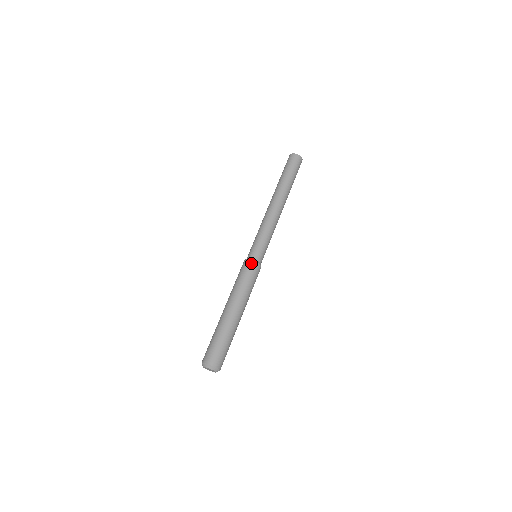
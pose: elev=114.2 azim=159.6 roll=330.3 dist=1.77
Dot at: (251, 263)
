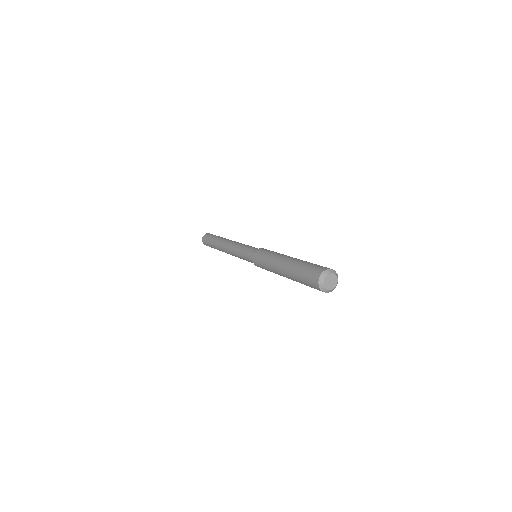
Dot at: (261, 249)
